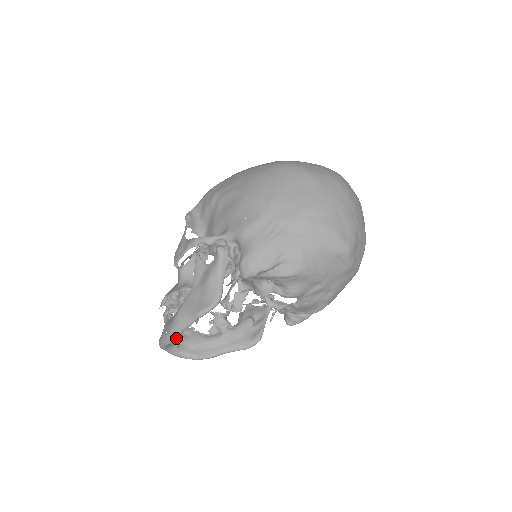
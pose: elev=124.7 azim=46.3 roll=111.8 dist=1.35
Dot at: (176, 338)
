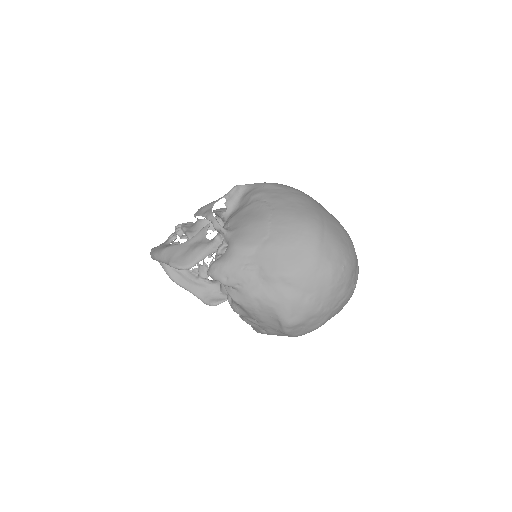
Dot at: (156, 260)
